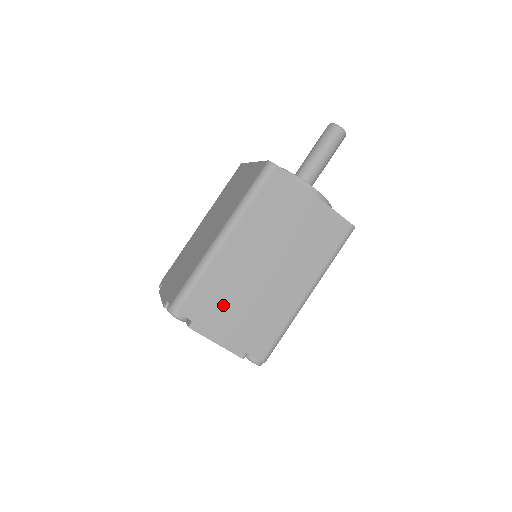
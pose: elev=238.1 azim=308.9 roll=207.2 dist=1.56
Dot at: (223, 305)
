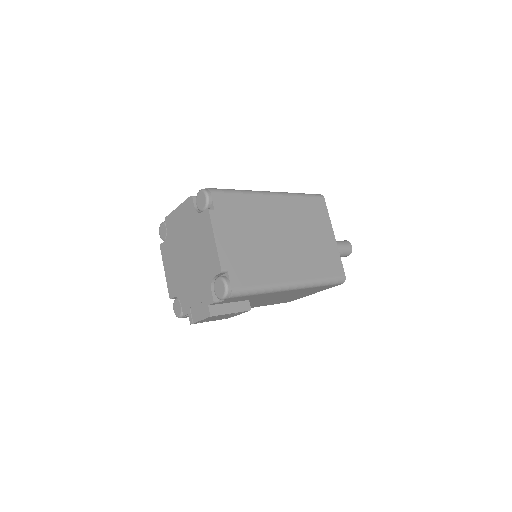
Dot at: (240, 223)
